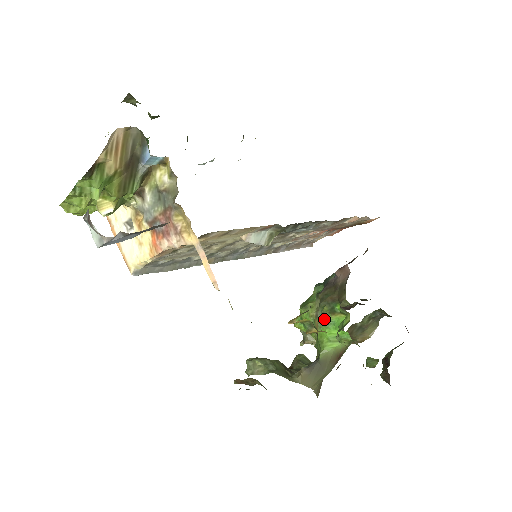
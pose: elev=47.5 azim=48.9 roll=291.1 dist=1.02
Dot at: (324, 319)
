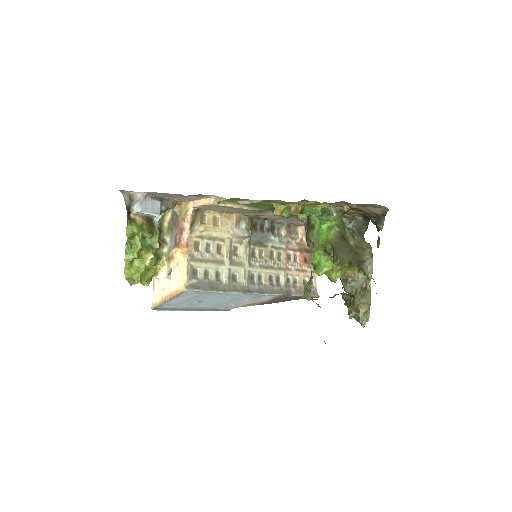
Dot at: (301, 215)
